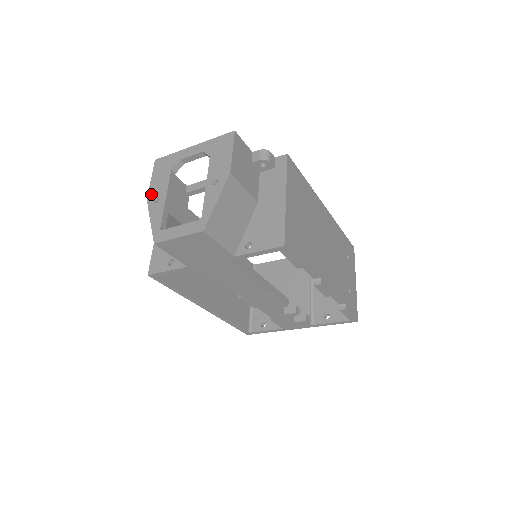
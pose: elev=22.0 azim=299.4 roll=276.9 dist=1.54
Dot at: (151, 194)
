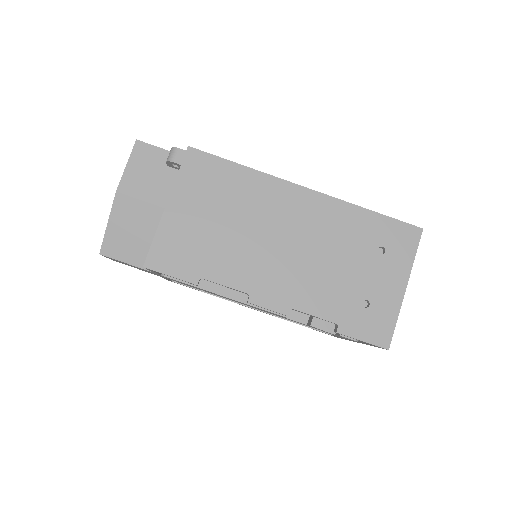
Dot at: occluded
